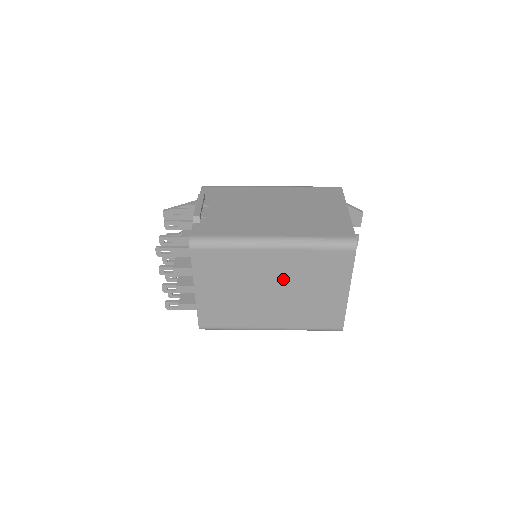
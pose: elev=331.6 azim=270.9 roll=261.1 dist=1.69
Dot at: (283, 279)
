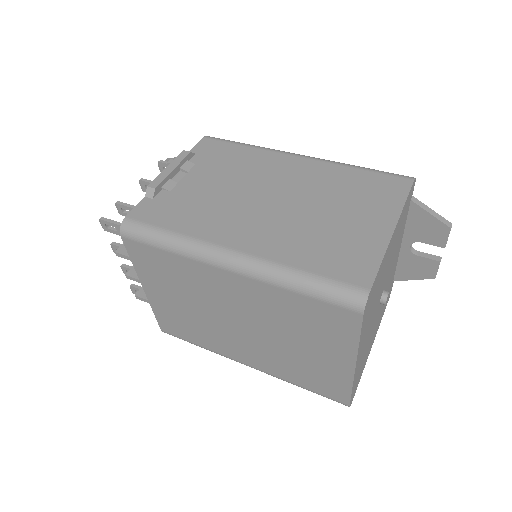
Dot at: (252, 314)
